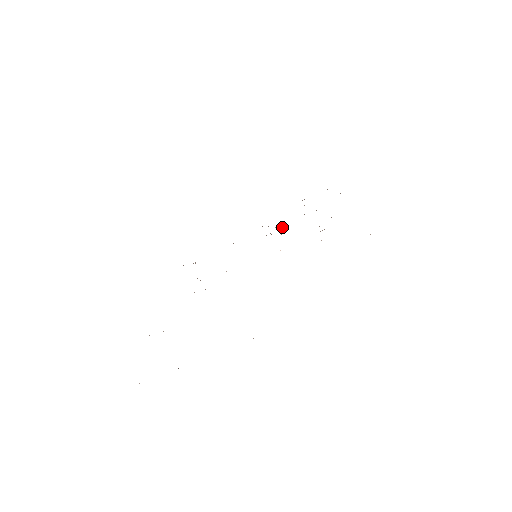
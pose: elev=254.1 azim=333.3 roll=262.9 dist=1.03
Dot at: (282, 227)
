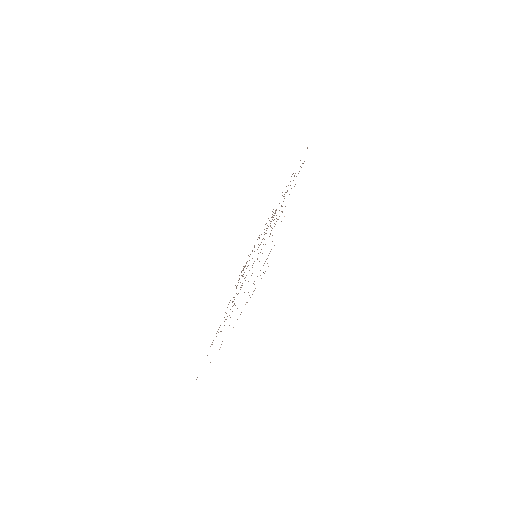
Dot at: occluded
